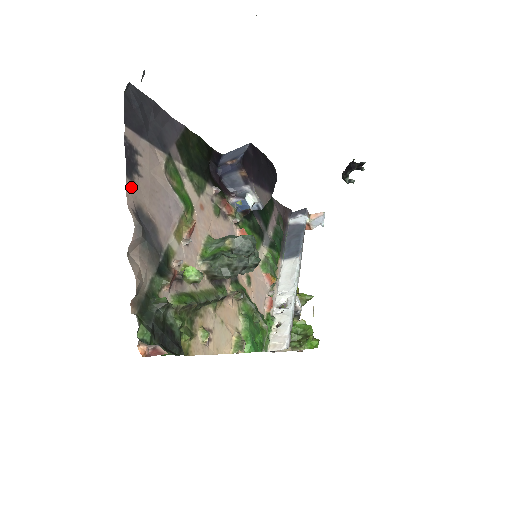
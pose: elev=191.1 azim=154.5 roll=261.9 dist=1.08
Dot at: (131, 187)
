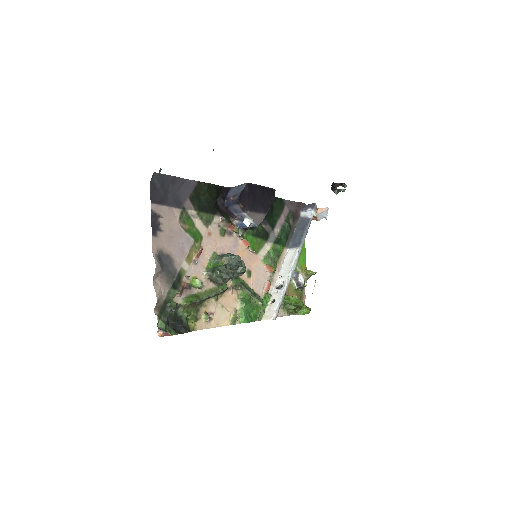
Dot at: (155, 240)
